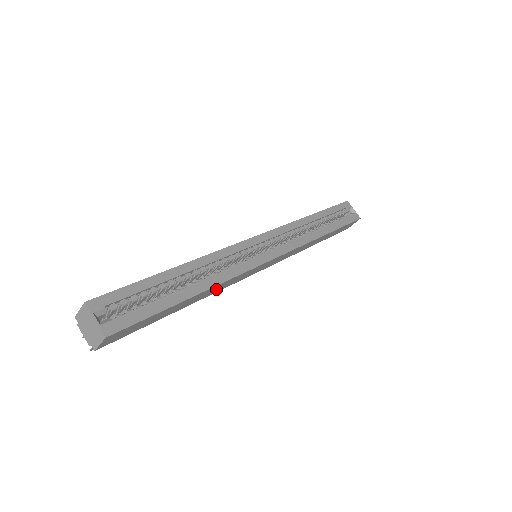
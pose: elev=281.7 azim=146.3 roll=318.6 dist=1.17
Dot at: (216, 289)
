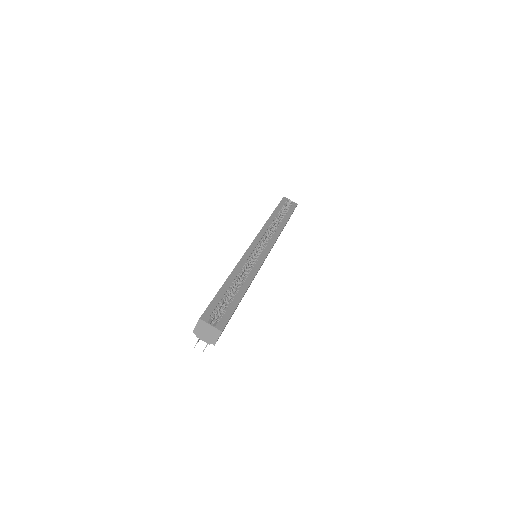
Dot at: (250, 284)
